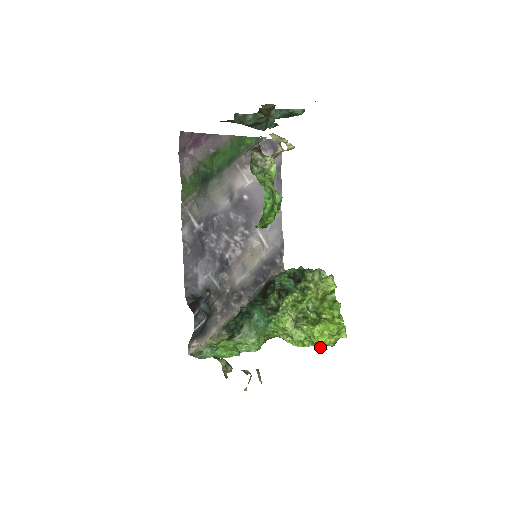
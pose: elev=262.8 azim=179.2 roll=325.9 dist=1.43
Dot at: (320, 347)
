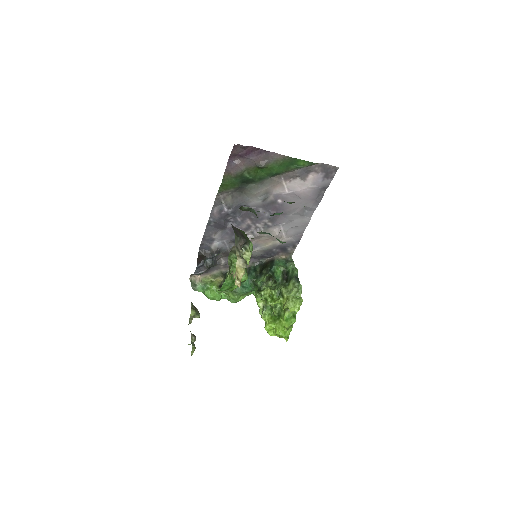
Dot at: occluded
